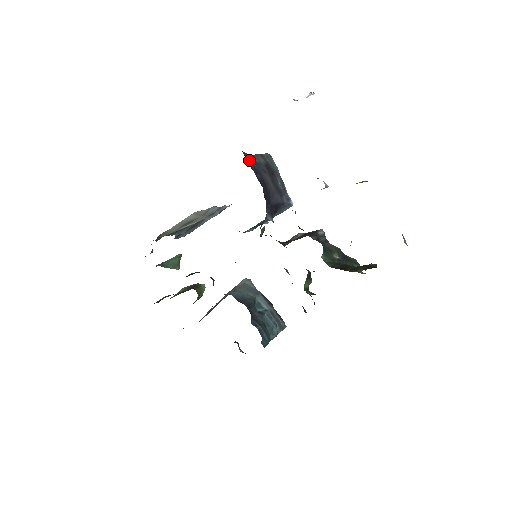
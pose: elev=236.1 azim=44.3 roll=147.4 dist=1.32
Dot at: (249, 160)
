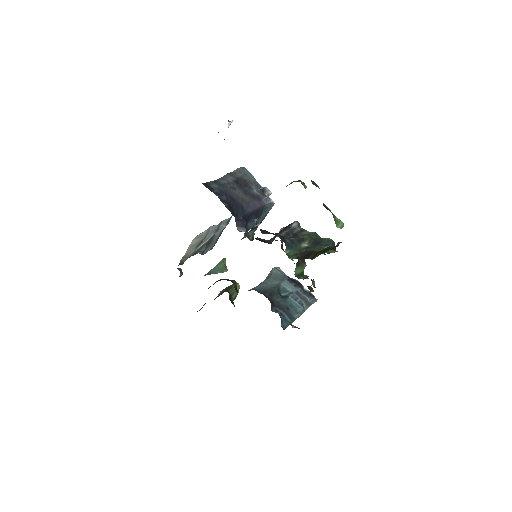
Dot at: (214, 186)
